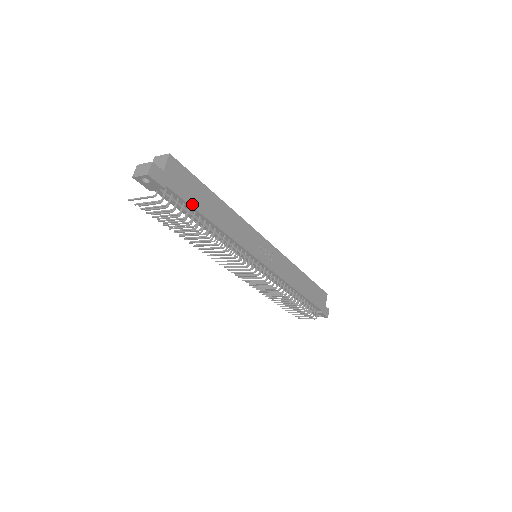
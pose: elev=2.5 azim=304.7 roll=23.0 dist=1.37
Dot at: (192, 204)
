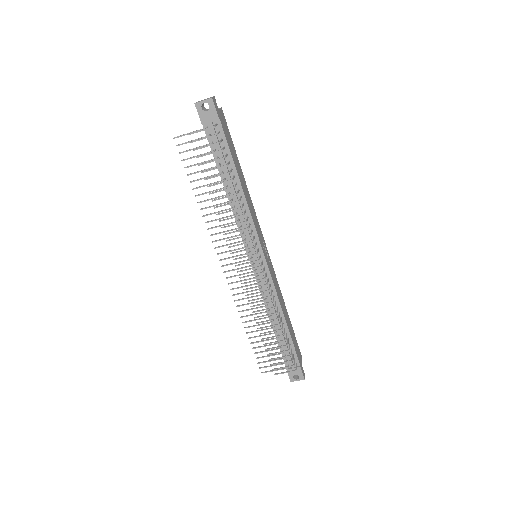
Dot at: (230, 151)
